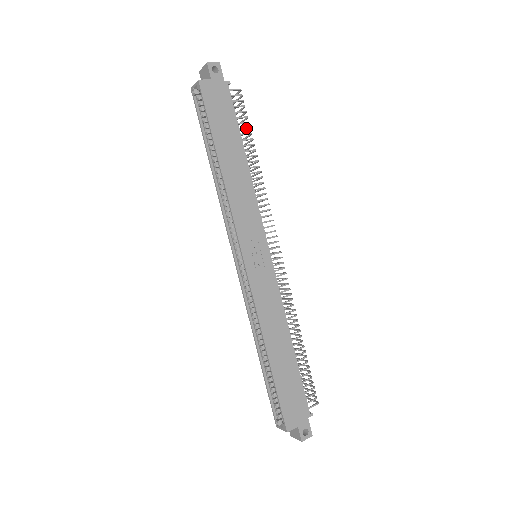
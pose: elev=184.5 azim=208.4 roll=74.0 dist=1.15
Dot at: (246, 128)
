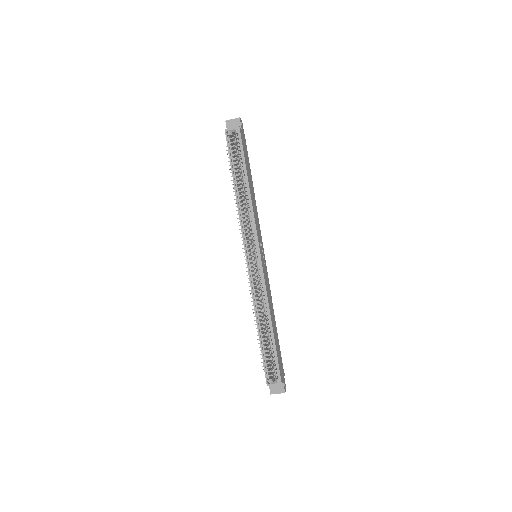
Dot at: occluded
